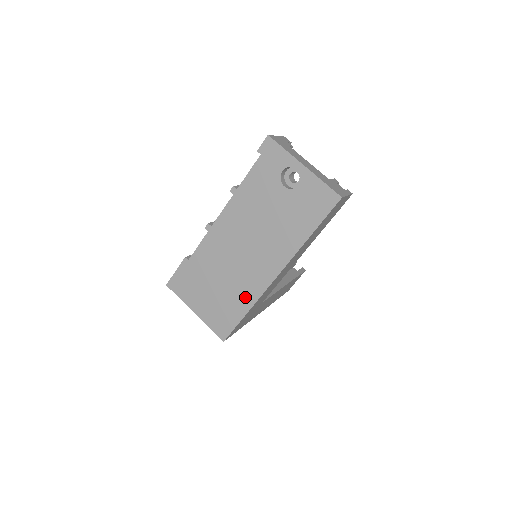
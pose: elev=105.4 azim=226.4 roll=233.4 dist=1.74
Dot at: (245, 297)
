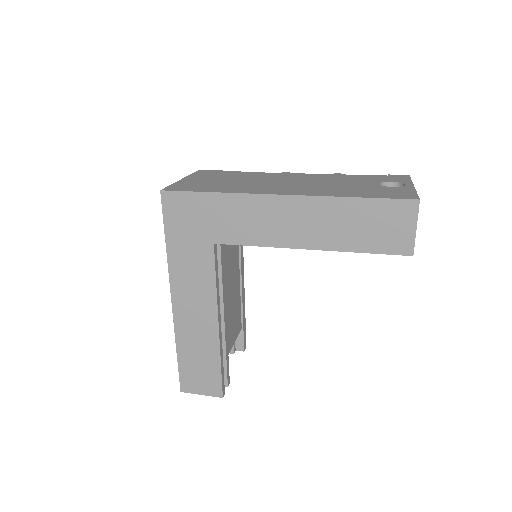
Dot at: (234, 189)
